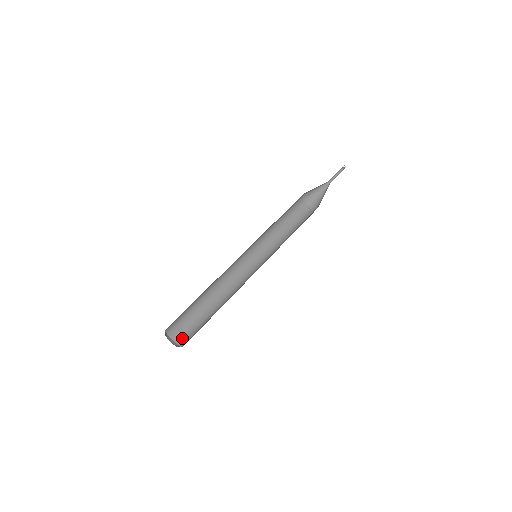
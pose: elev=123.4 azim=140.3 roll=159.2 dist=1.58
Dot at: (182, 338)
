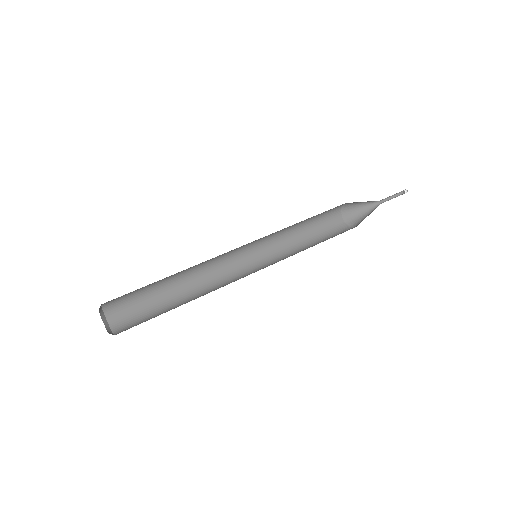
Dot at: (122, 326)
